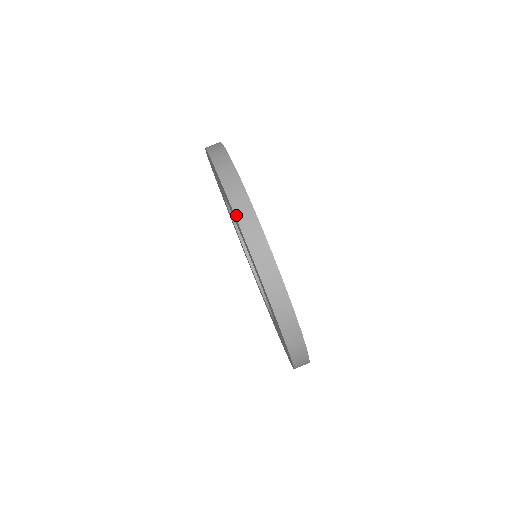
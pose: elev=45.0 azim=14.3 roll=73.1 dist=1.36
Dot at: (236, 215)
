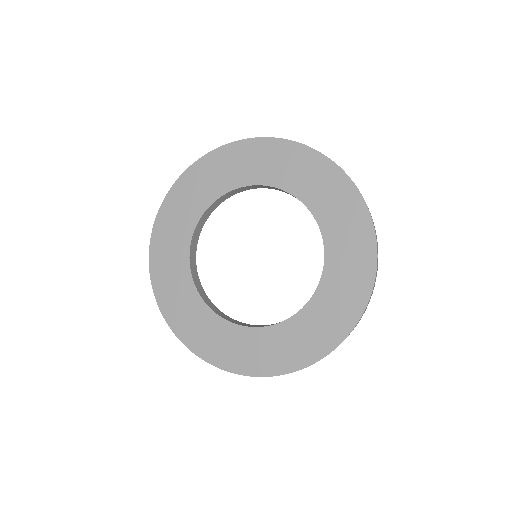
Dot at: (286, 139)
